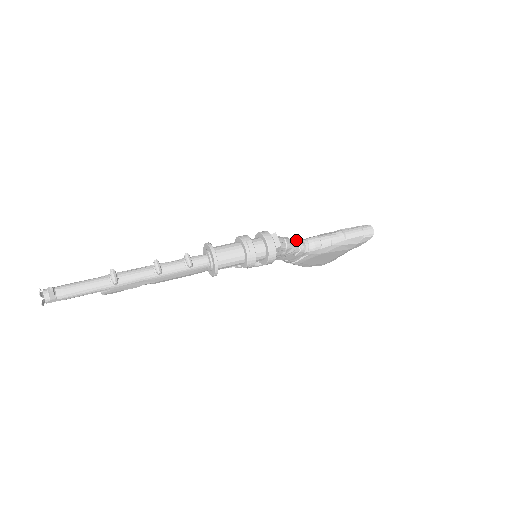
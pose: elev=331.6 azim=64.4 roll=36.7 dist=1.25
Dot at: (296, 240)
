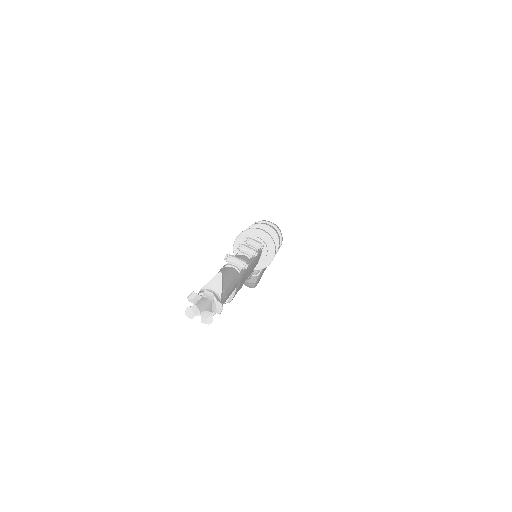
Dot at: occluded
